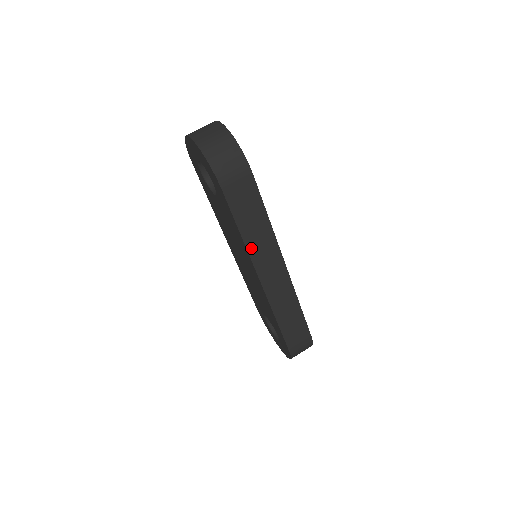
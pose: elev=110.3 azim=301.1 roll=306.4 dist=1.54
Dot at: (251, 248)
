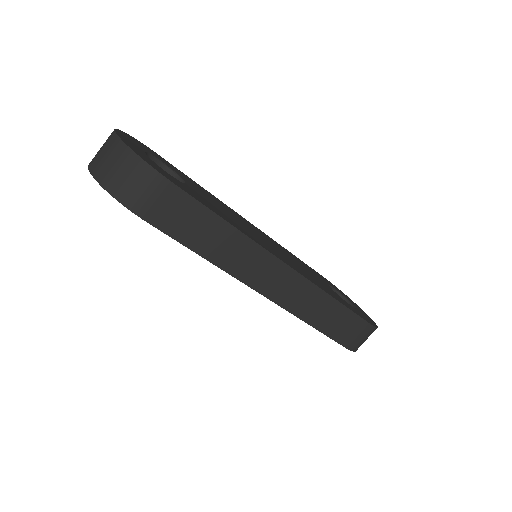
Dot at: (225, 265)
